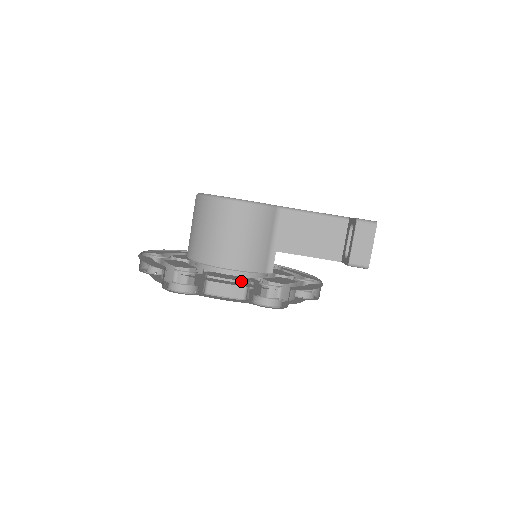
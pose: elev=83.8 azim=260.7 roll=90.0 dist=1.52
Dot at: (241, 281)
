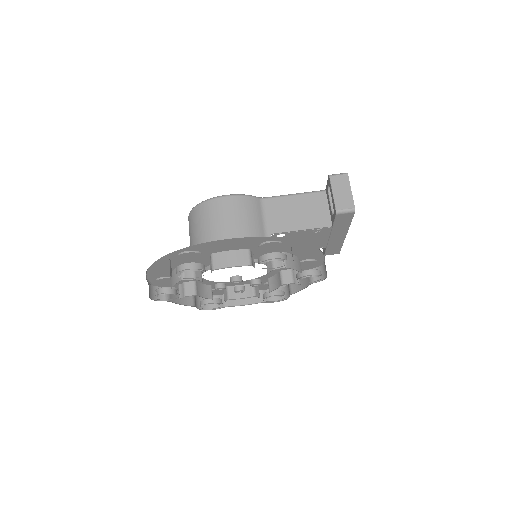
Dot at: (243, 249)
